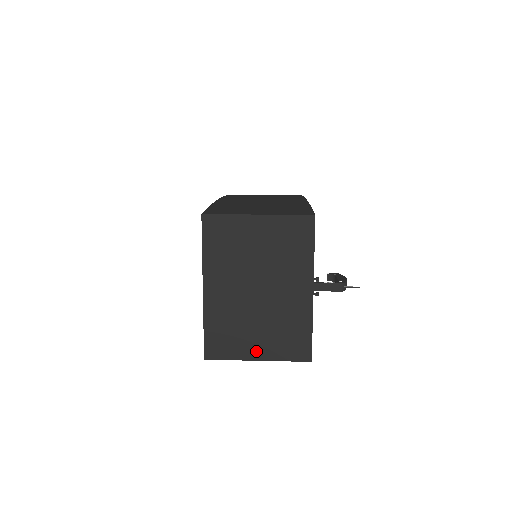
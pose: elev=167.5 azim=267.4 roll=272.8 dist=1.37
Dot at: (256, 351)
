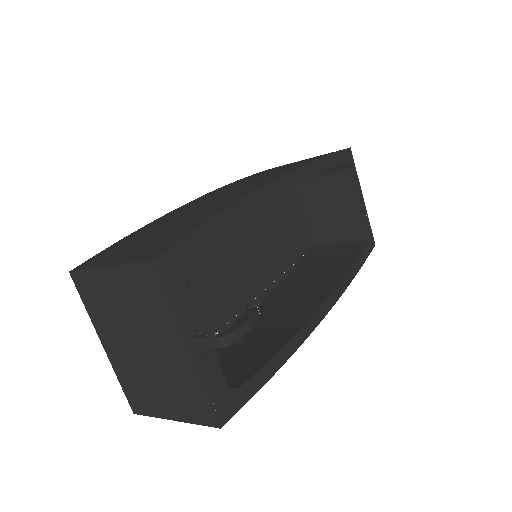
Dot at: (168, 411)
